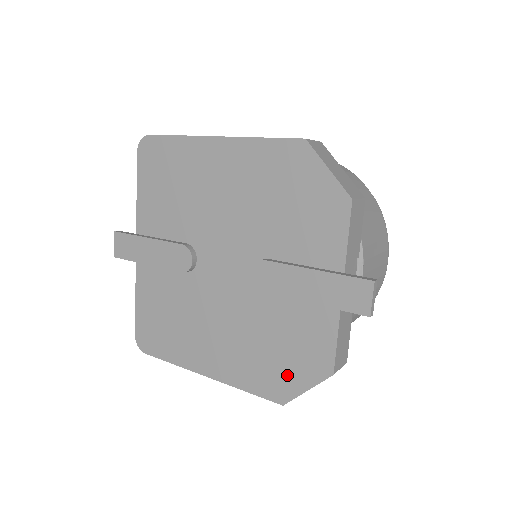
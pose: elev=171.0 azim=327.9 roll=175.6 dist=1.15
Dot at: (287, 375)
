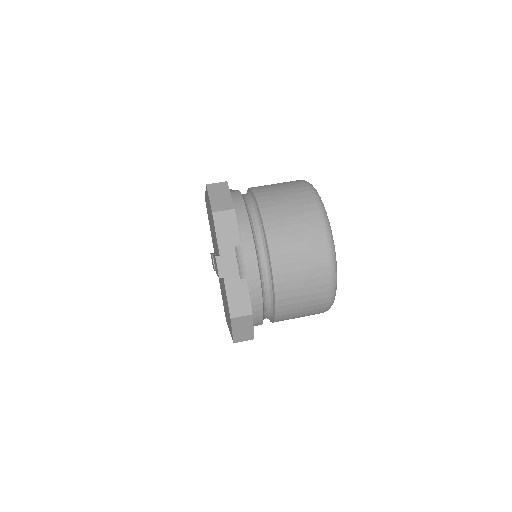
Dot at: occluded
